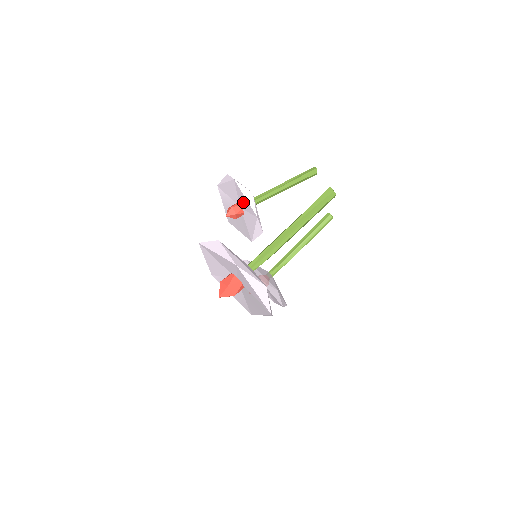
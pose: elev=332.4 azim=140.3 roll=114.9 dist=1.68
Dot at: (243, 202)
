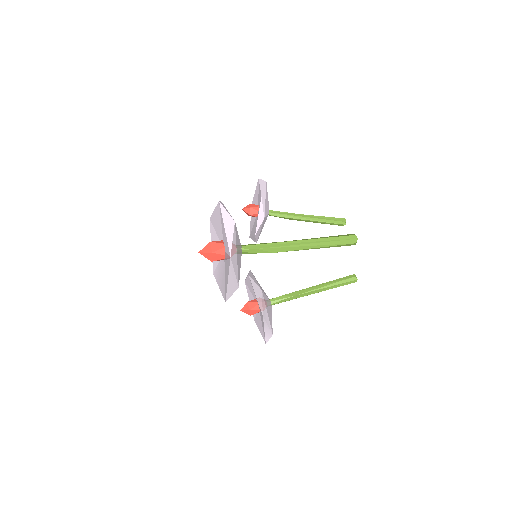
Dot at: (259, 196)
